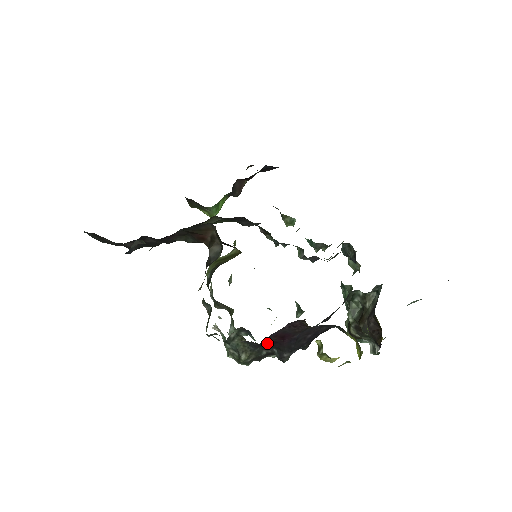
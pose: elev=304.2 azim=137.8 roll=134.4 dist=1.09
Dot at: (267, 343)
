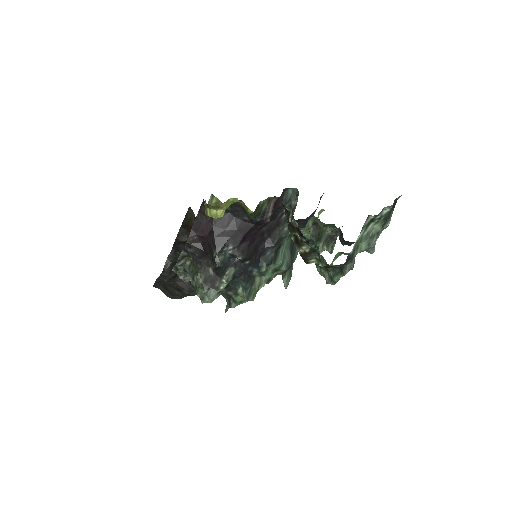
Dot at: (198, 246)
